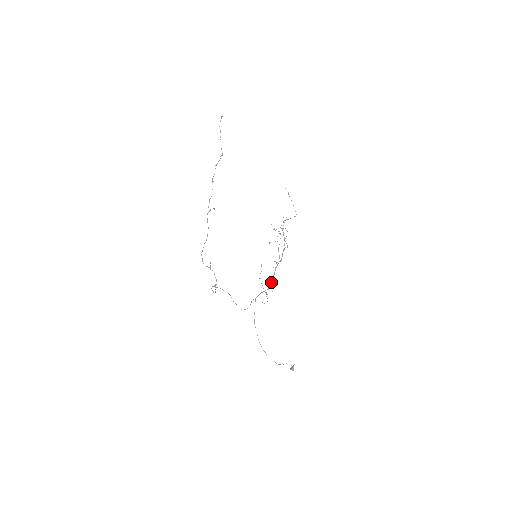
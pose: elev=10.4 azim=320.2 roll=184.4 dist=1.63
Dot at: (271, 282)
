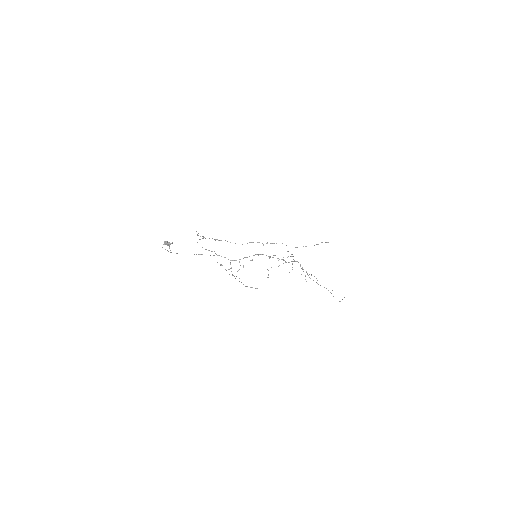
Dot at: occluded
